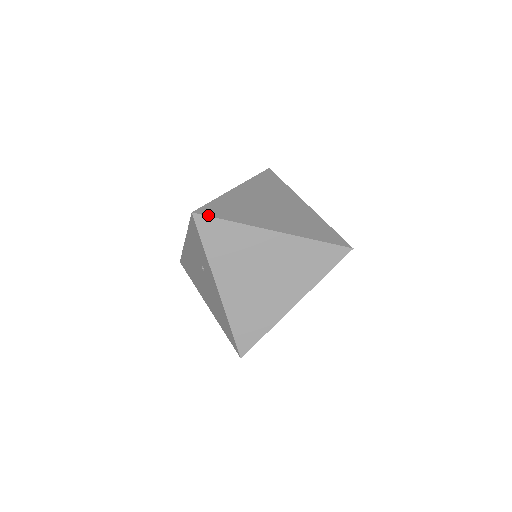
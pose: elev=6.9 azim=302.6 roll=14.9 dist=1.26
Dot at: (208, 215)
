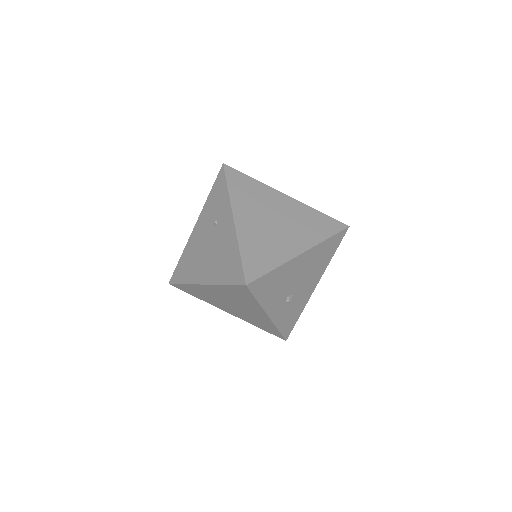
Dot at: (235, 170)
